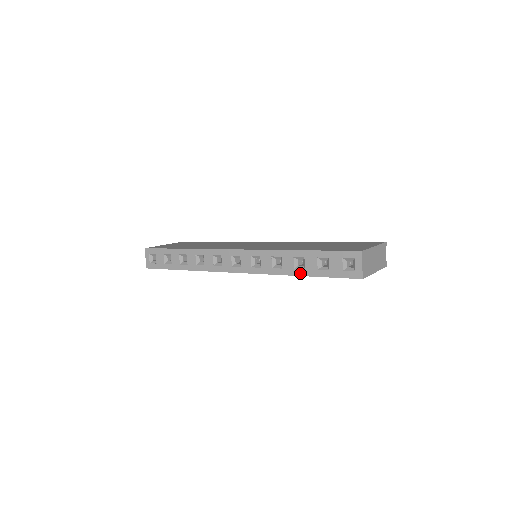
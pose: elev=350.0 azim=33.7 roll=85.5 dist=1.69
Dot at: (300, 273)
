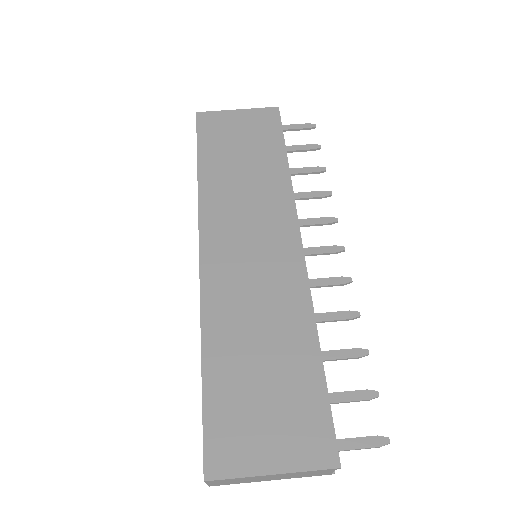
Dot at: occluded
